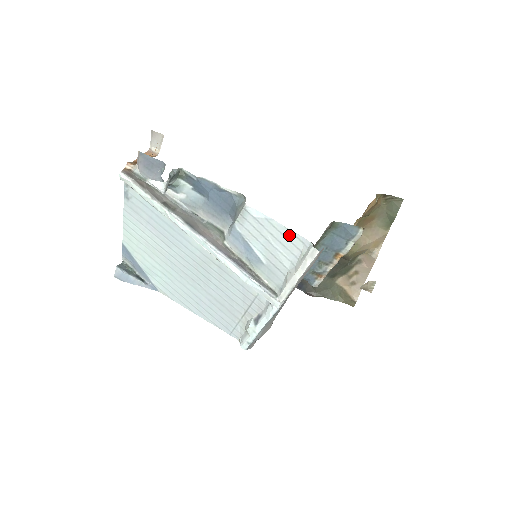
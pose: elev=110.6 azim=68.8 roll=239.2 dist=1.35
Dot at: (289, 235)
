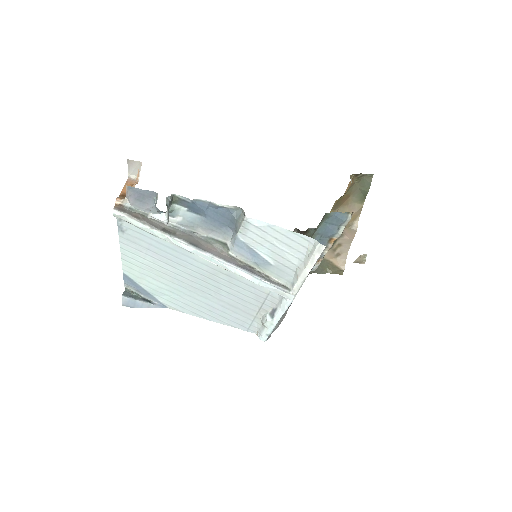
Dot at: (293, 236)
